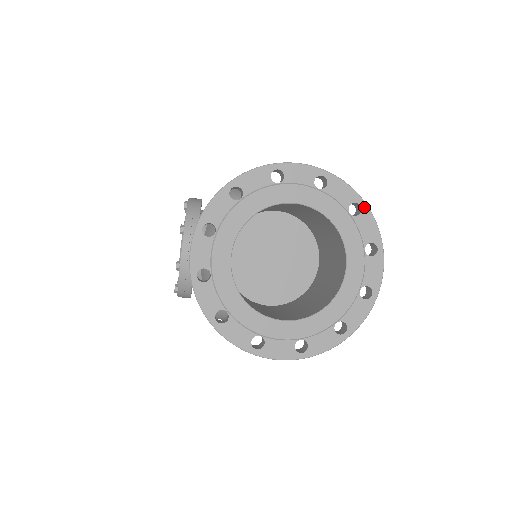
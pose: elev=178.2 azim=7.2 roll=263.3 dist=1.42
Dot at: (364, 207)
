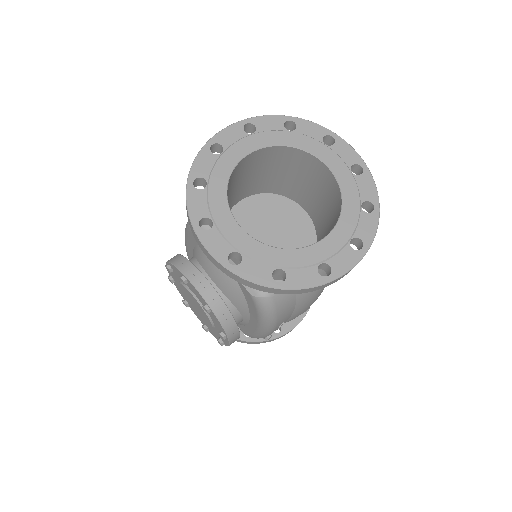
Dot at: (294, 120)
